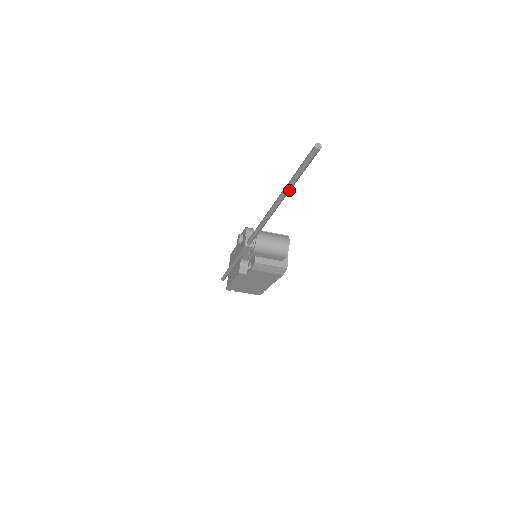
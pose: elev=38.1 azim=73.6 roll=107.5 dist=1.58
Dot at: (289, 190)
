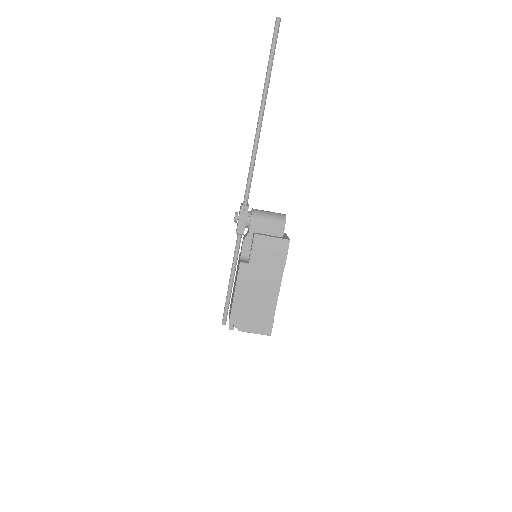
Dot at: (268, 83)
